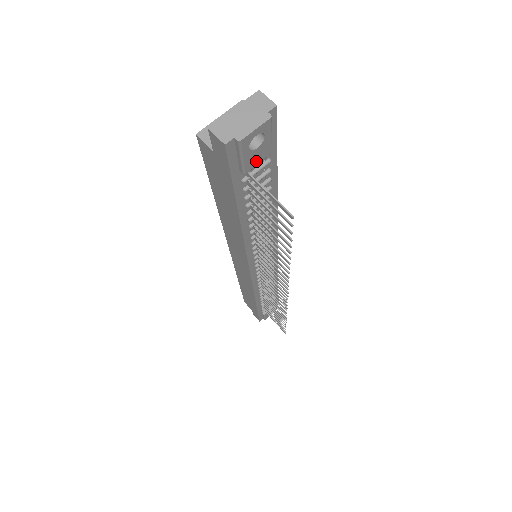
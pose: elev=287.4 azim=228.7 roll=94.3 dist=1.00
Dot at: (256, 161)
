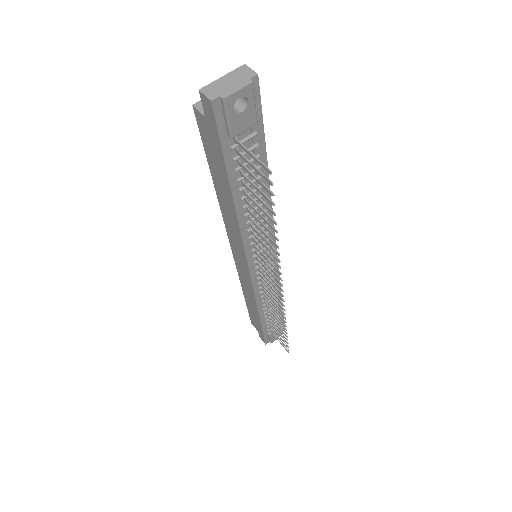
Dot at: (242, 127)
